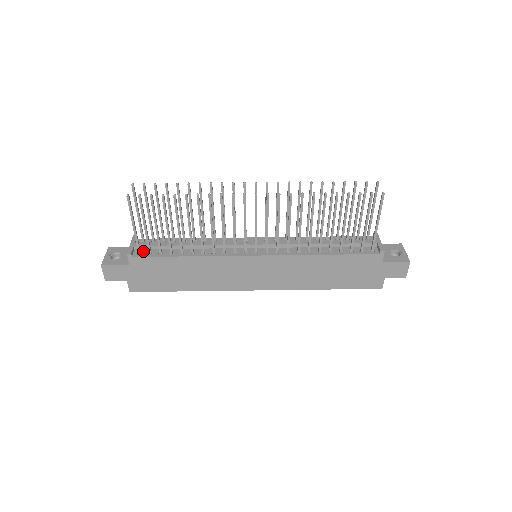
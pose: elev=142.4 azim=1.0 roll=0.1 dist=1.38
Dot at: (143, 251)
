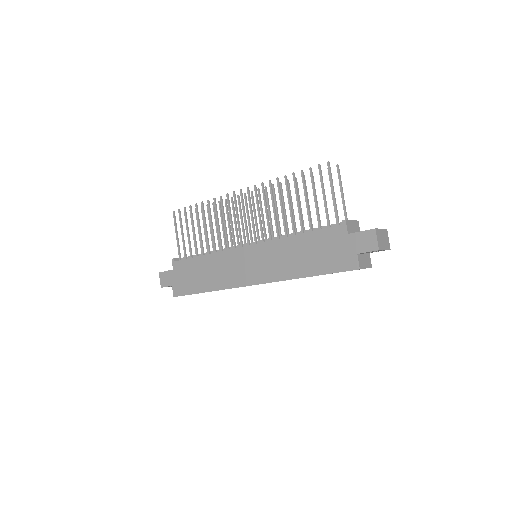
Dot at: occluded
